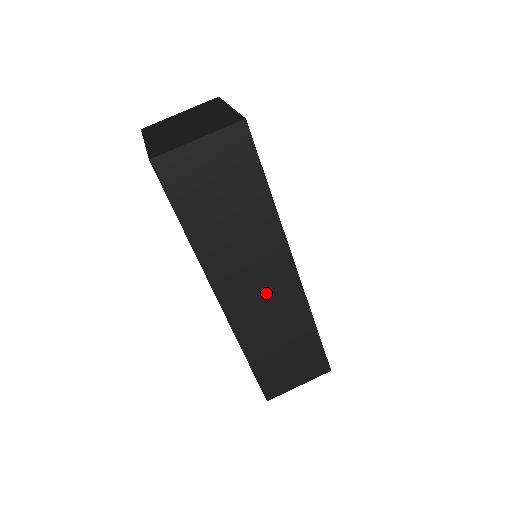
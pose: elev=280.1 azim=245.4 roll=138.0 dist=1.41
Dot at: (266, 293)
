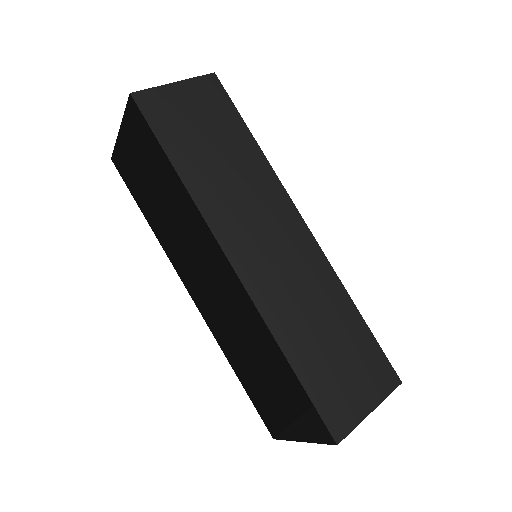
Dot at: (282, 253)
